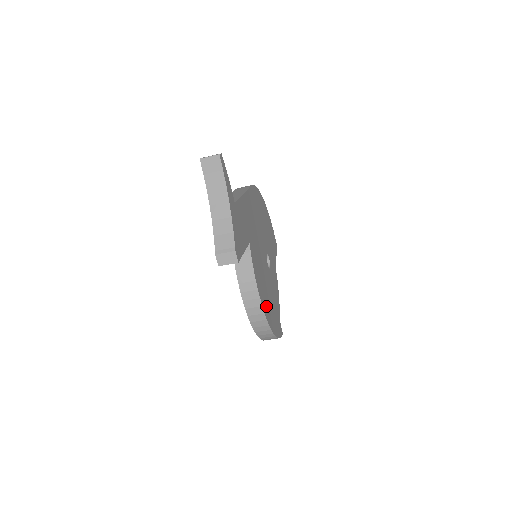
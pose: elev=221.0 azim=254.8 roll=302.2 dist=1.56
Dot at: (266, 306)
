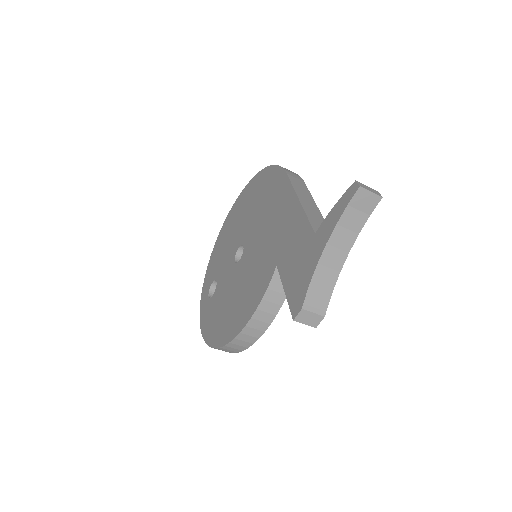
Dot at: occluded
